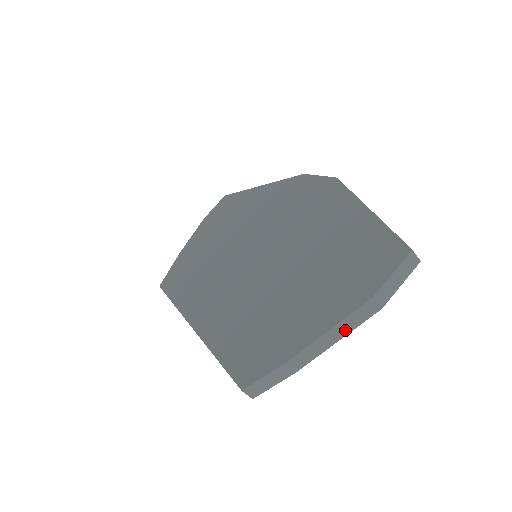
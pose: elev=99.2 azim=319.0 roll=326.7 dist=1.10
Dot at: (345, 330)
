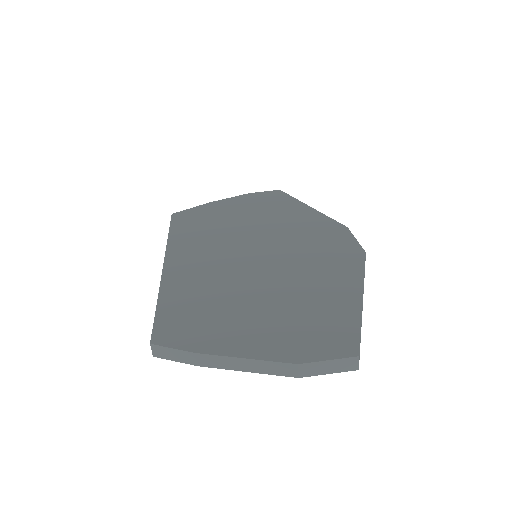
Dot at: (259, 369)
